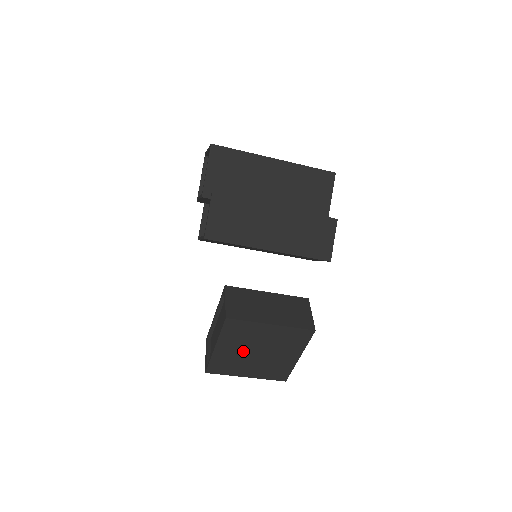
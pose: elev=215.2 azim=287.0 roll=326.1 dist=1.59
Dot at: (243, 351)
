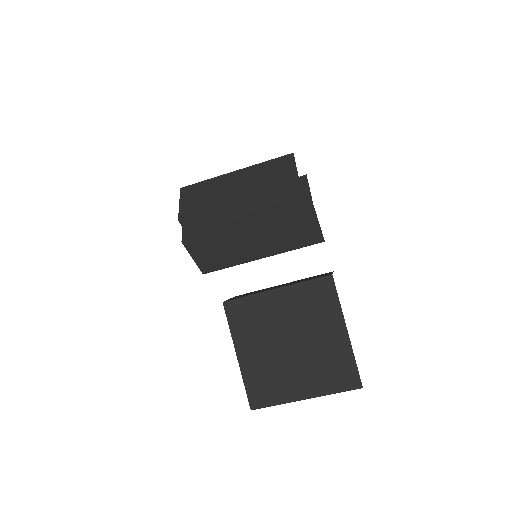
Dot at: (272, 349)
